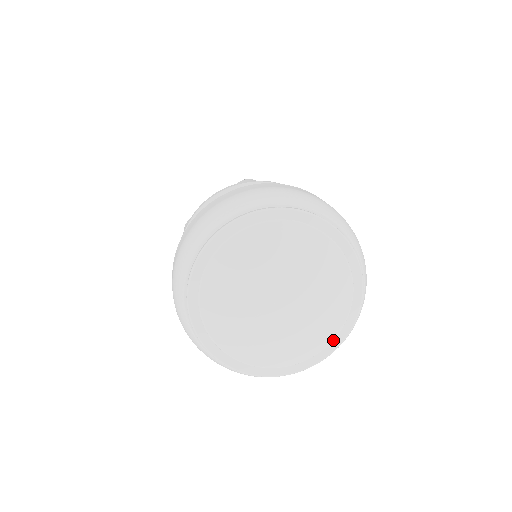
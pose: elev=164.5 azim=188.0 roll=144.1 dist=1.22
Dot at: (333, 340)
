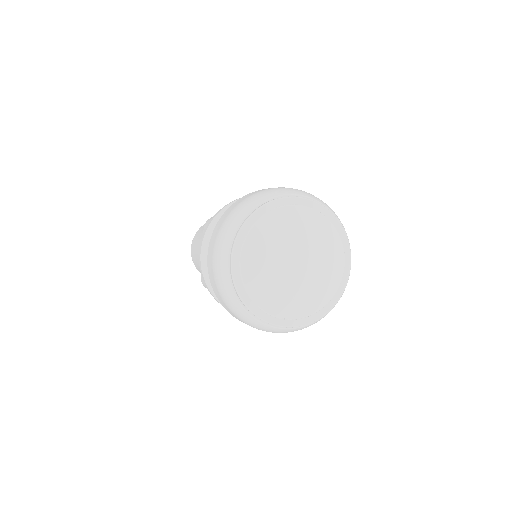
Dot at: (344, 252)
